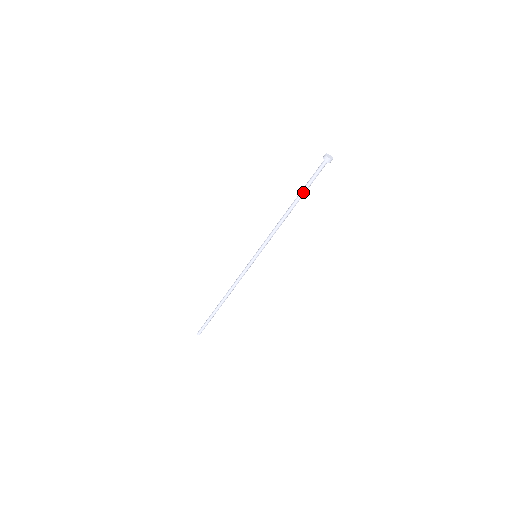
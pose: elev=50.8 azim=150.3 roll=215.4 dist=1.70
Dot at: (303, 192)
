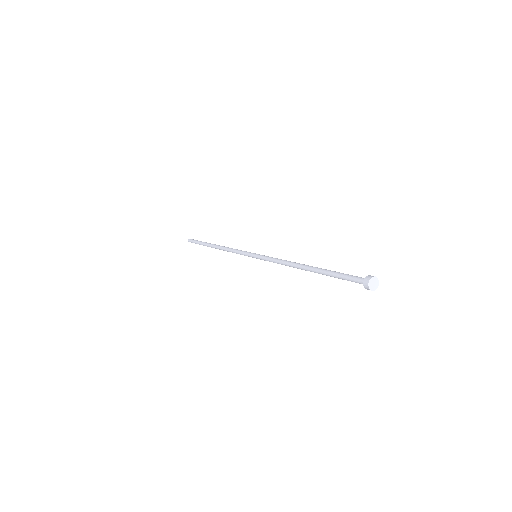
Dot at: (327, 275)
